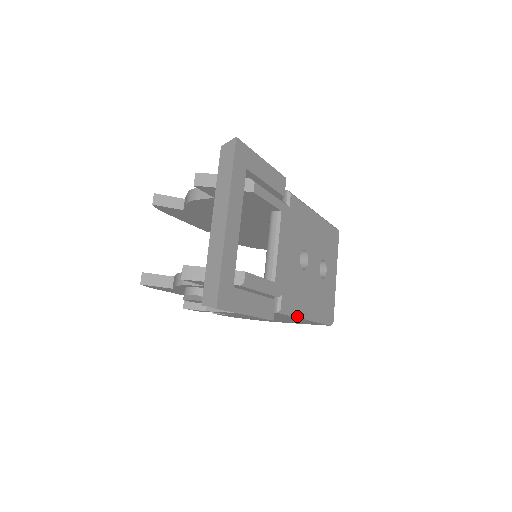
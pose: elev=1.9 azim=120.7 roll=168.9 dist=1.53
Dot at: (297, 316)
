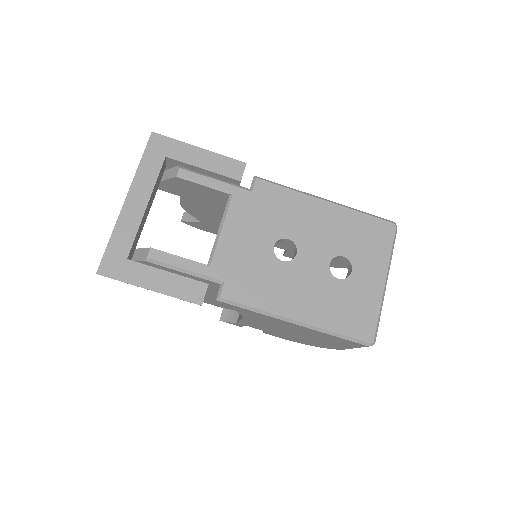
Dot at: (265, 313)
